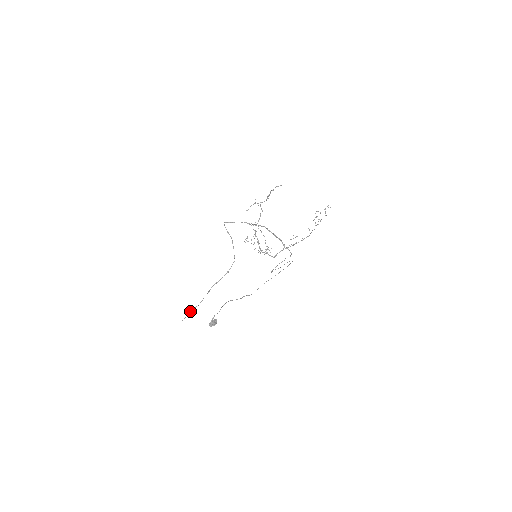
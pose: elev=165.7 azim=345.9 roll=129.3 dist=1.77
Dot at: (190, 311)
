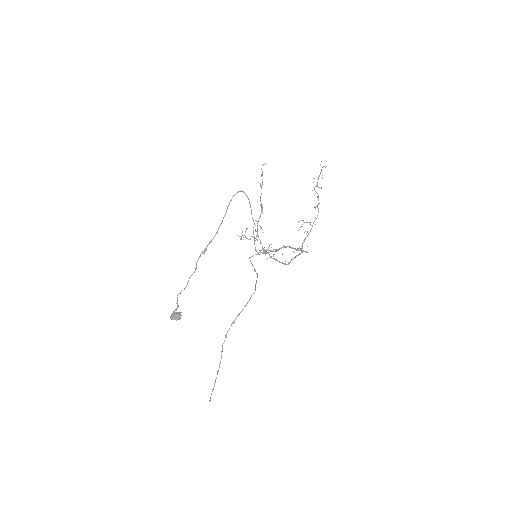
Dot at: (215, 381)
